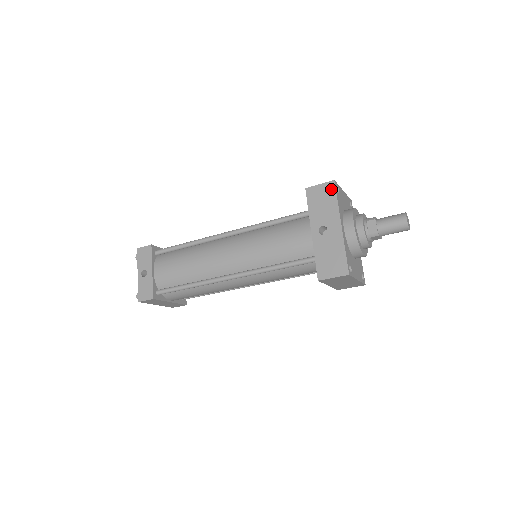
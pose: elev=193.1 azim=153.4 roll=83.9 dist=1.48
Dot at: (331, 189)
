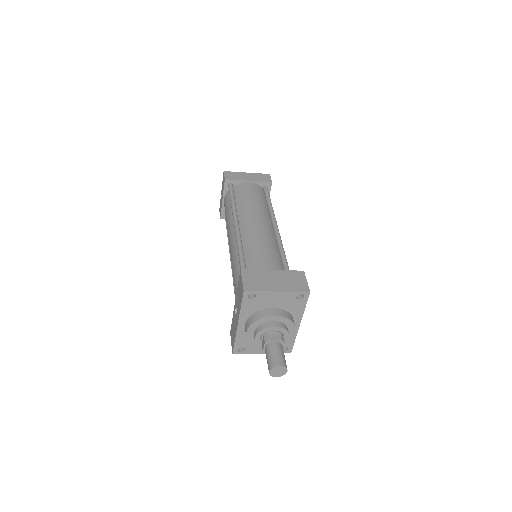
Dot at: (242, 294)
